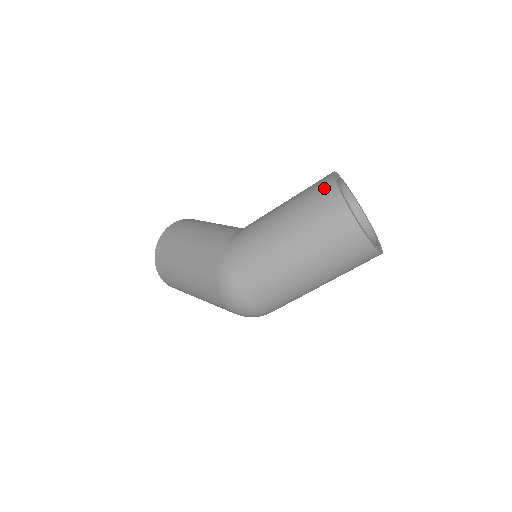
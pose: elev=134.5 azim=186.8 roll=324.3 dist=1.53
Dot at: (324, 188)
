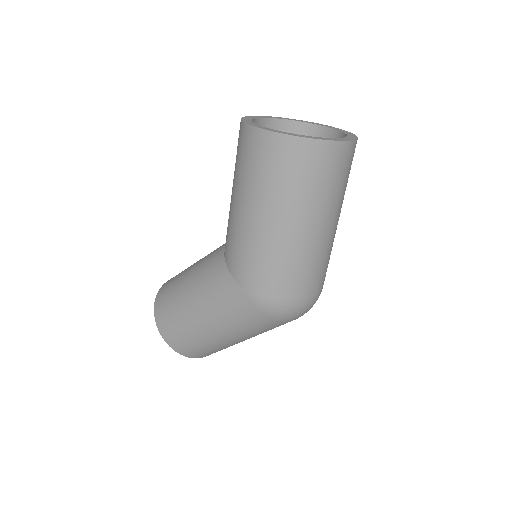
Dot at: (261, 147)
